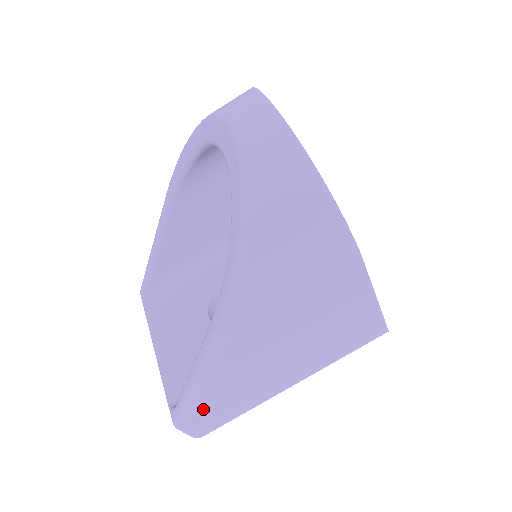
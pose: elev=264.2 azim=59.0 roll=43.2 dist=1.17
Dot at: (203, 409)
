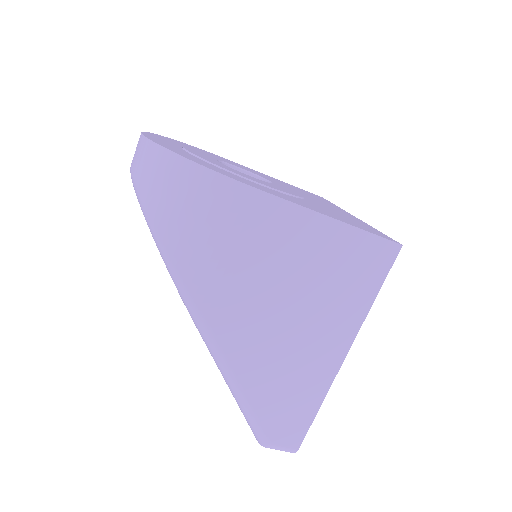
Dot at: (264, 414)
